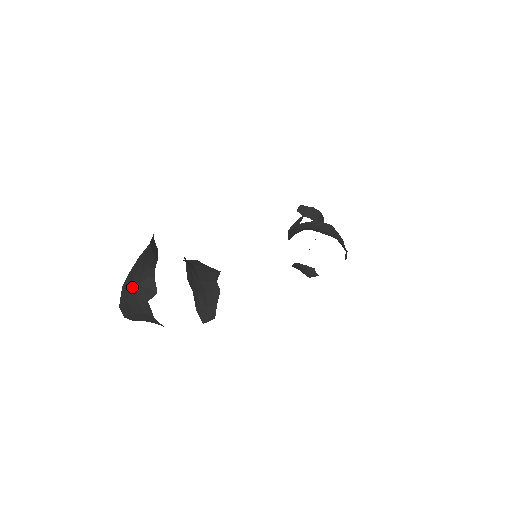
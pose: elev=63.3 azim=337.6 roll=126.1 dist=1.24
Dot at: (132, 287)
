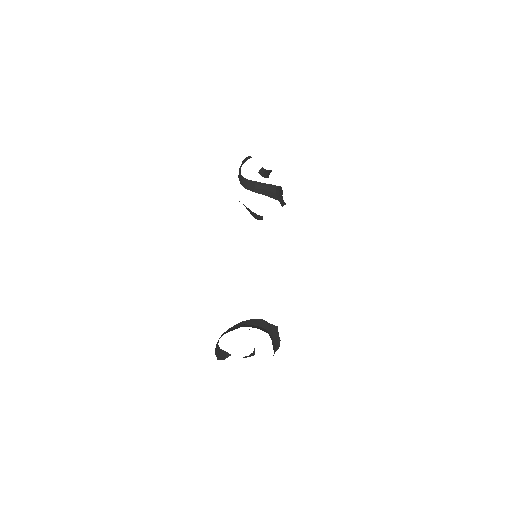
Dot at: occluded
